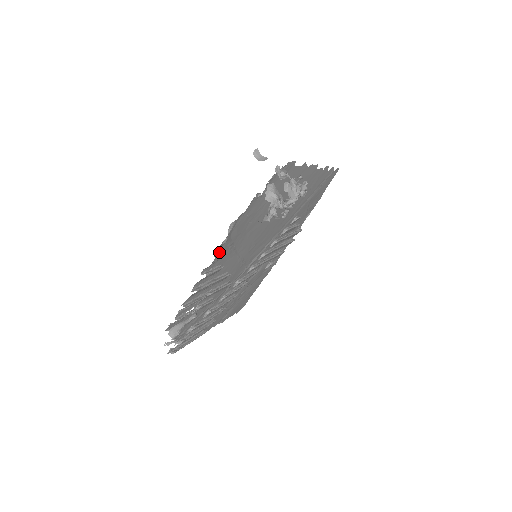
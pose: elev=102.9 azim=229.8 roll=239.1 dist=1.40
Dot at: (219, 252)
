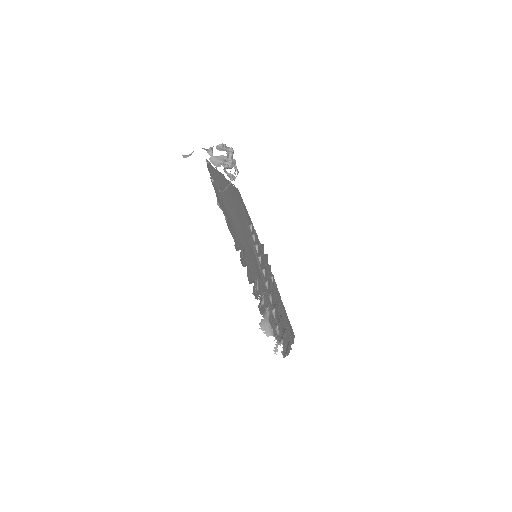
Dot at: (230, 232)
